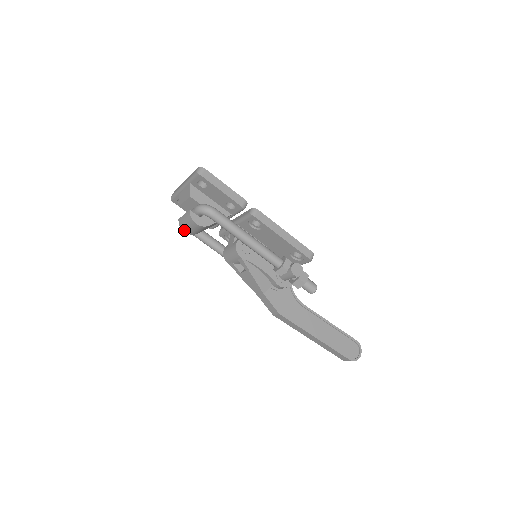
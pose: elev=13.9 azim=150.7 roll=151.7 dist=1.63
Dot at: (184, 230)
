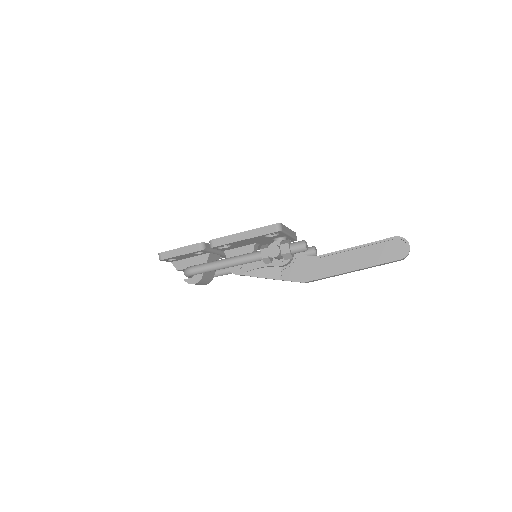
Dot at: occluded
